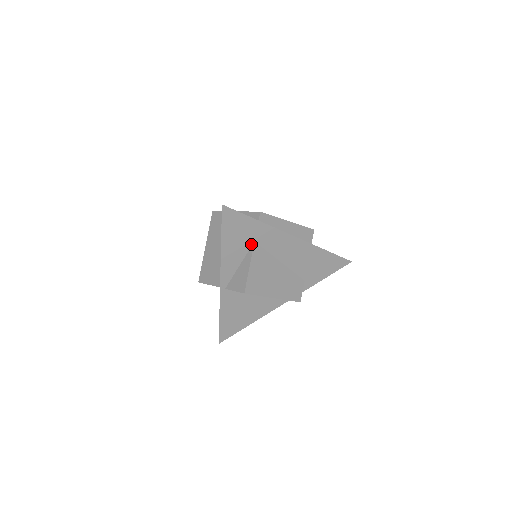
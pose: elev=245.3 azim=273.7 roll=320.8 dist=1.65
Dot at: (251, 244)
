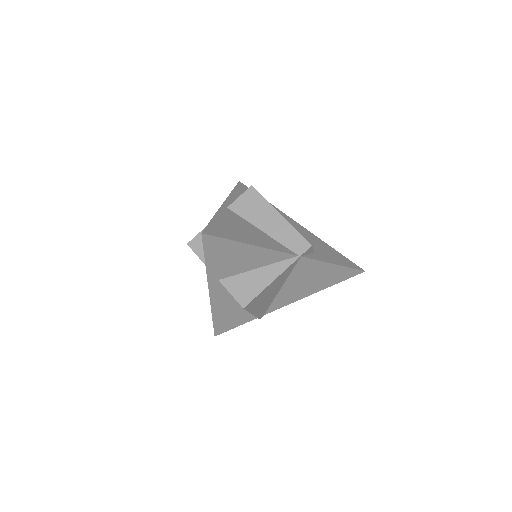
Dot at: occluded
